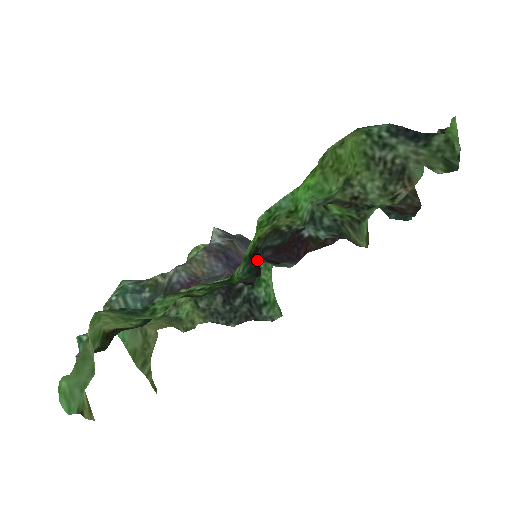
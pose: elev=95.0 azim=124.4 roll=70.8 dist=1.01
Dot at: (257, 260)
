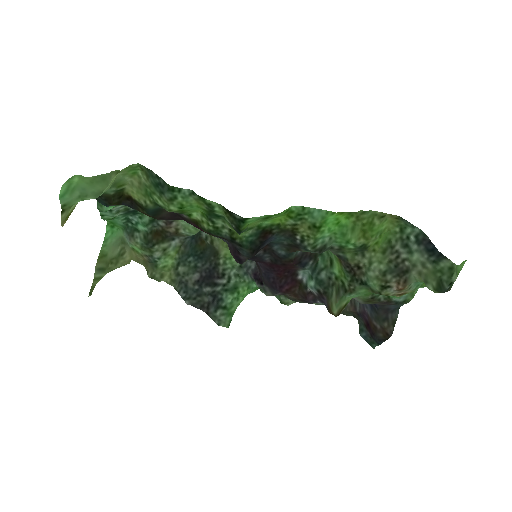
Dot at: (263, 241)
